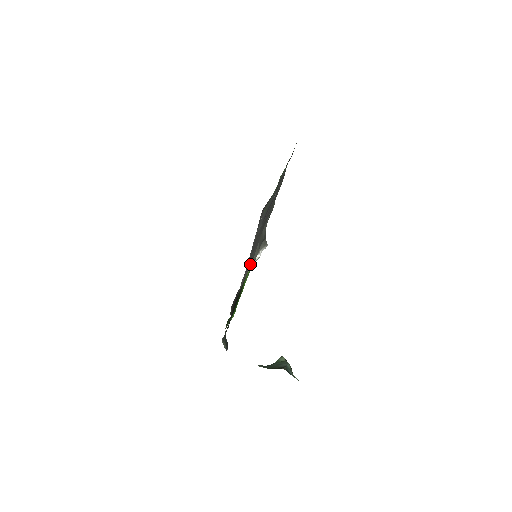
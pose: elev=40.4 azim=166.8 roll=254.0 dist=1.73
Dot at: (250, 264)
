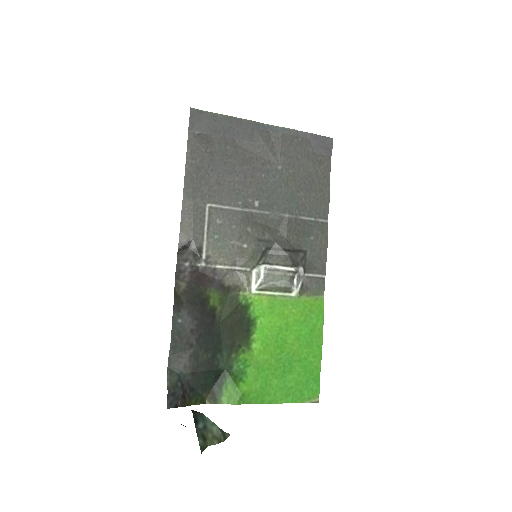
Dot at: (229, 241)
